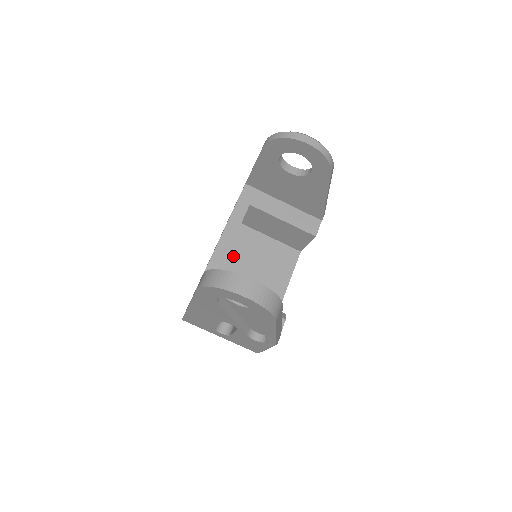
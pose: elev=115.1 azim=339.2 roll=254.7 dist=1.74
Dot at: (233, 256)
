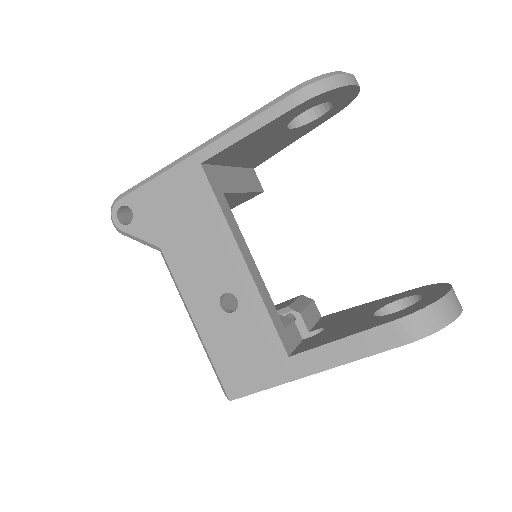
Dot at: occluded
